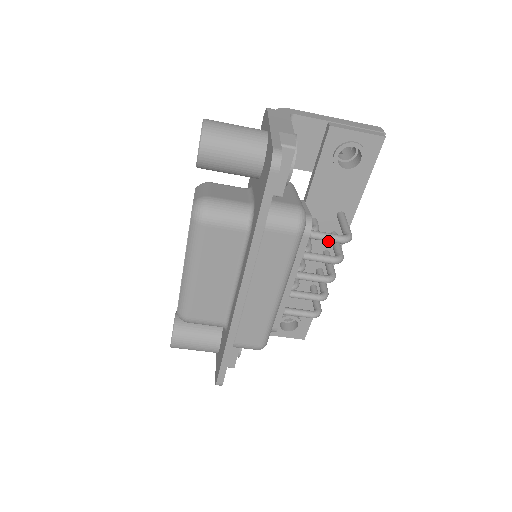
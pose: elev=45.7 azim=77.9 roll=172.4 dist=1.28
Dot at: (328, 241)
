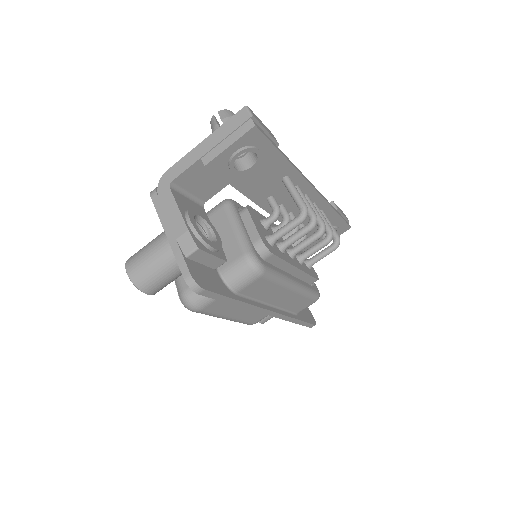
Dot at: (291, 230)
